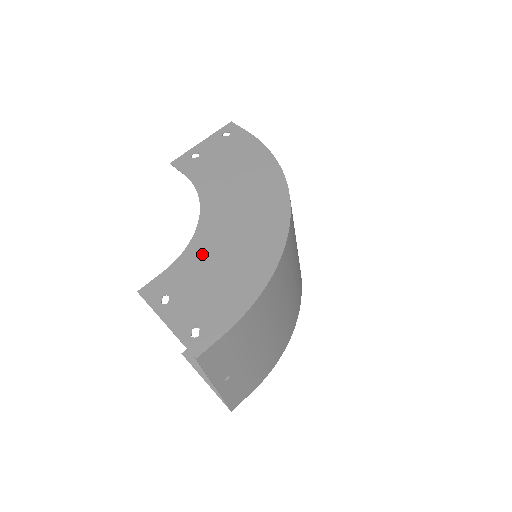
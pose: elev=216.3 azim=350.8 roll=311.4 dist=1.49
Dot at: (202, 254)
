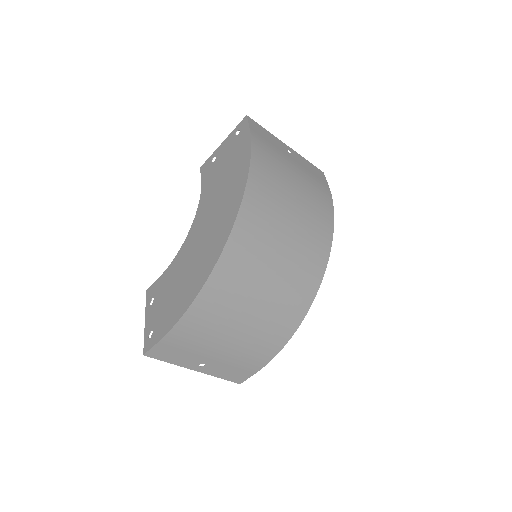
Dot at: (177, 266)
